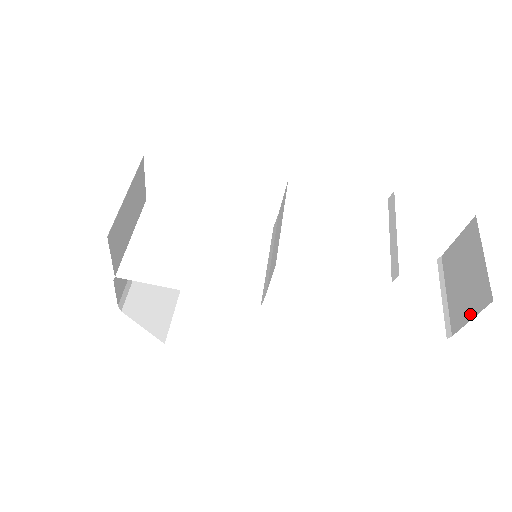
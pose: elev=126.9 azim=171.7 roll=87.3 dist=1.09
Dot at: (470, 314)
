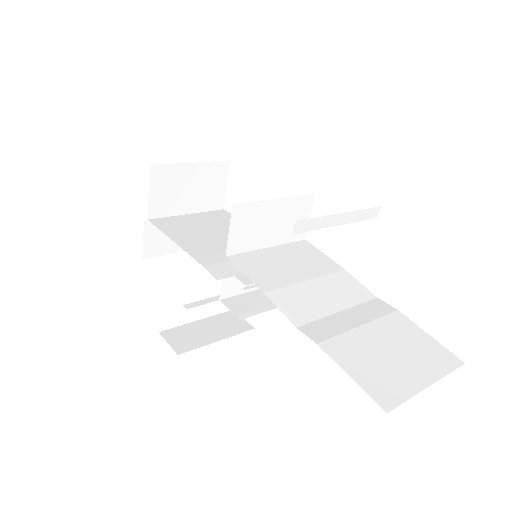
Dot at: occluded
